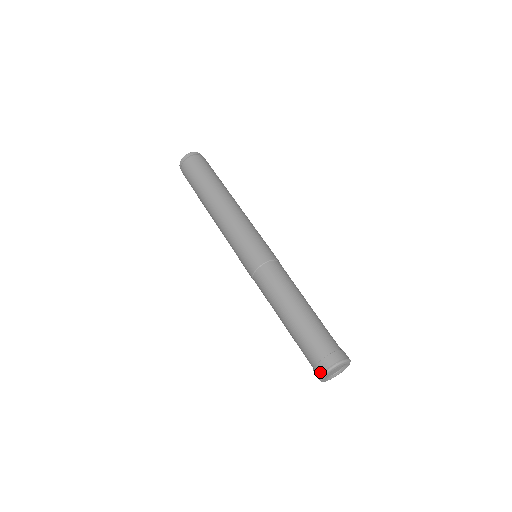
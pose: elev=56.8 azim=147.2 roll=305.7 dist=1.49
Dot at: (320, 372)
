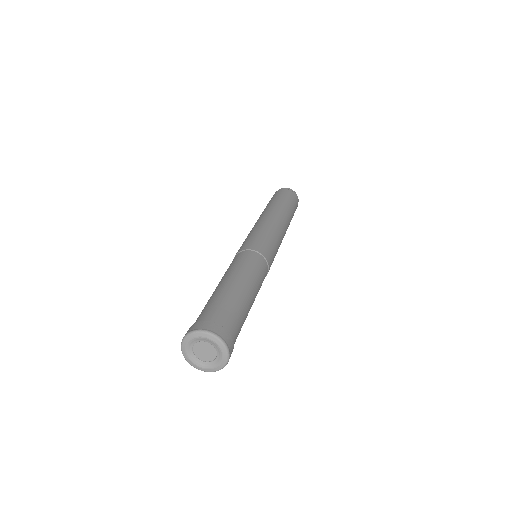
Dot at: (188, 331)
